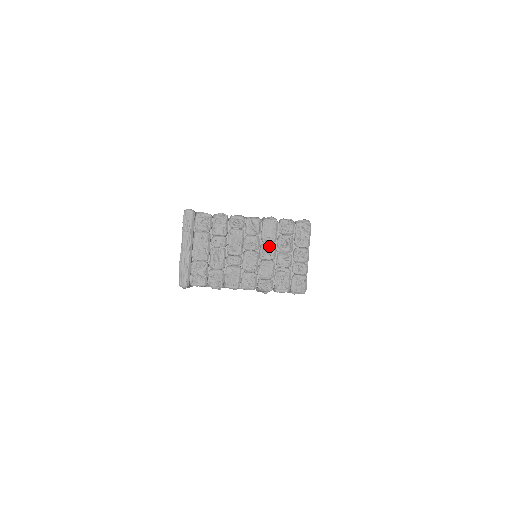
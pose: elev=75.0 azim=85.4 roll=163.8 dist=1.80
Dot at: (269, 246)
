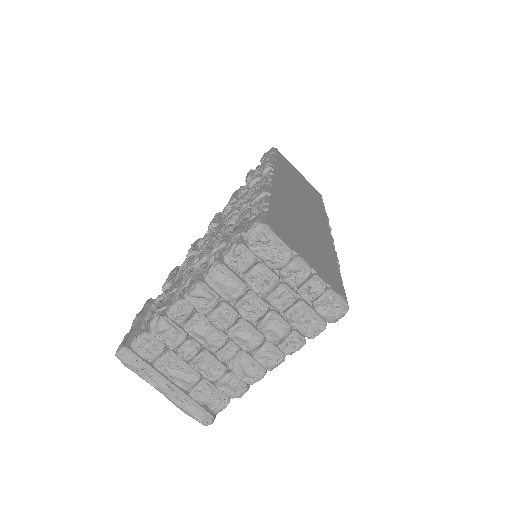
Dot at: (245, 302)
